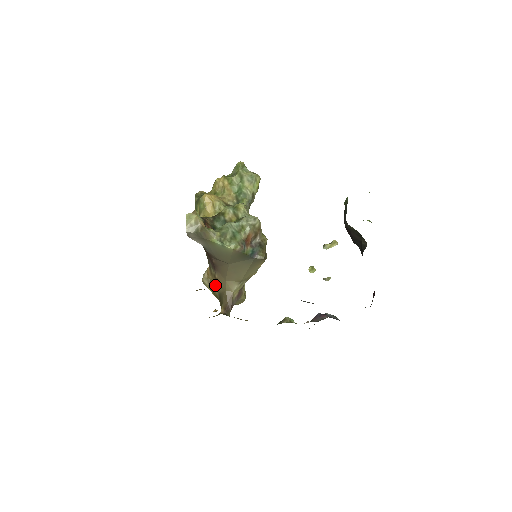
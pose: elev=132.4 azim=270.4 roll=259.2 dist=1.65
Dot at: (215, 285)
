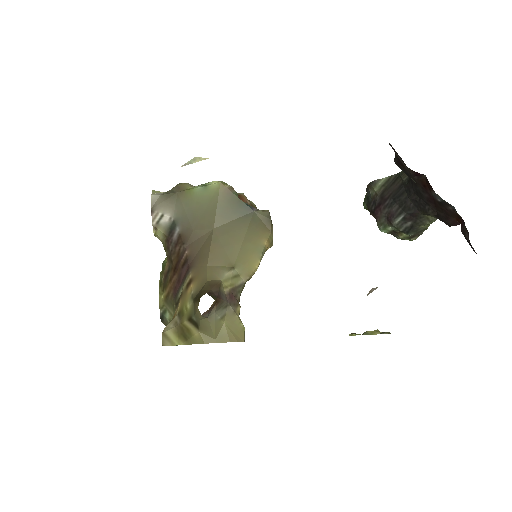
Dot at: (187, 298)
